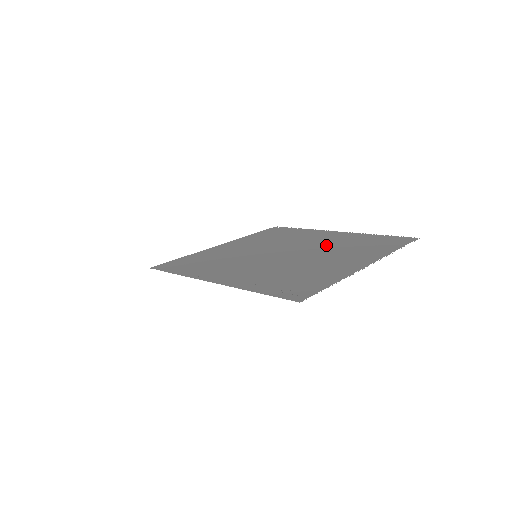
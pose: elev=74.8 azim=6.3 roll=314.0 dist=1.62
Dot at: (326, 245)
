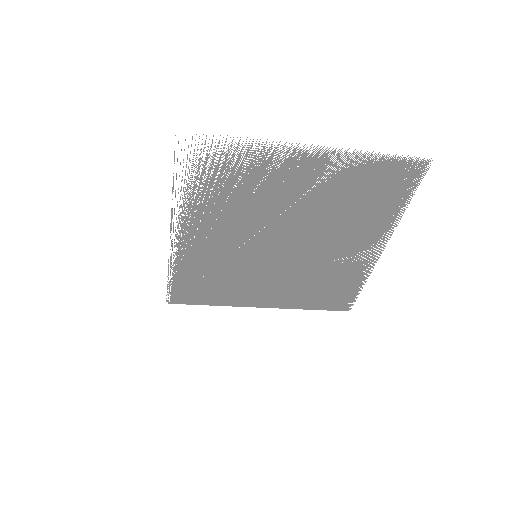
Dot at: (333, 224)
